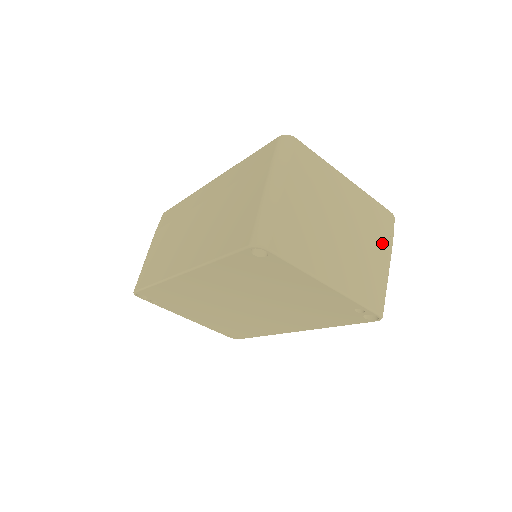
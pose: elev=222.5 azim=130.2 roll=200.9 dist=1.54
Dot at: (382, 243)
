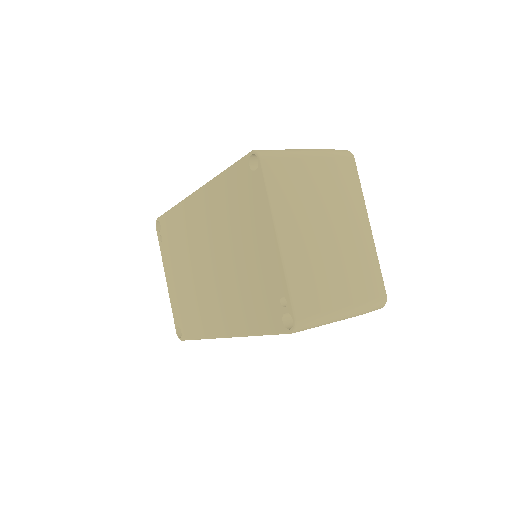
Dot at: (355, 291)
